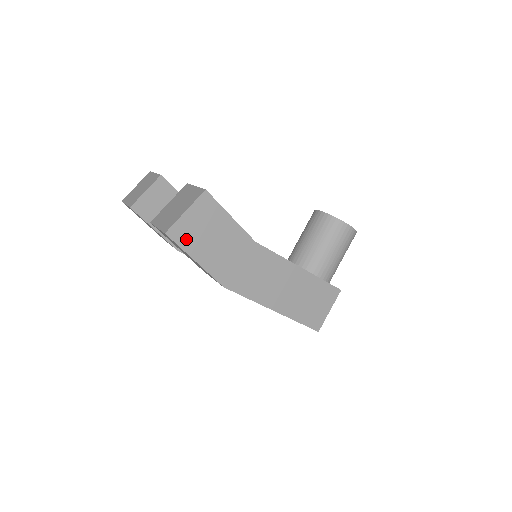
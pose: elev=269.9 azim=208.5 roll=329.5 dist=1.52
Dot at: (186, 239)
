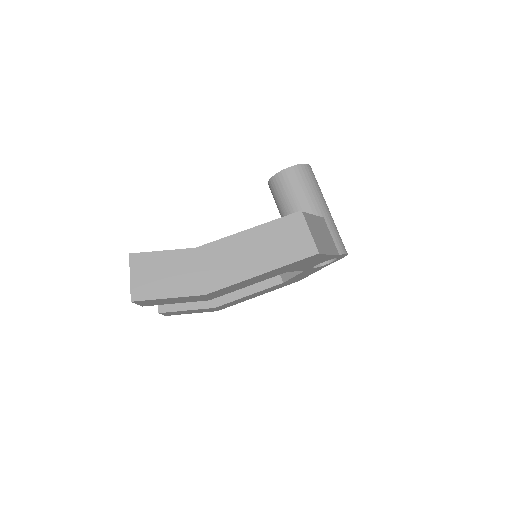
Dot at: (147, 292)
